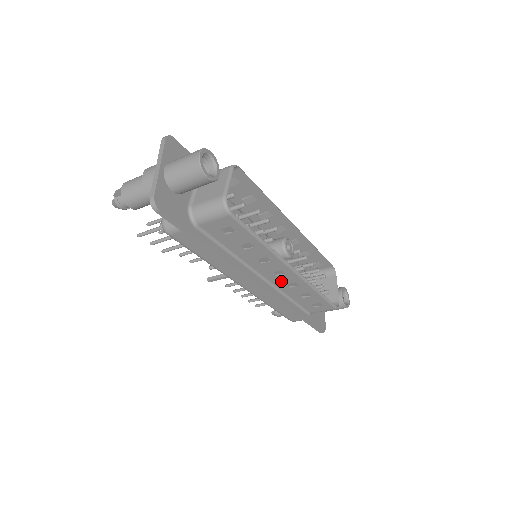
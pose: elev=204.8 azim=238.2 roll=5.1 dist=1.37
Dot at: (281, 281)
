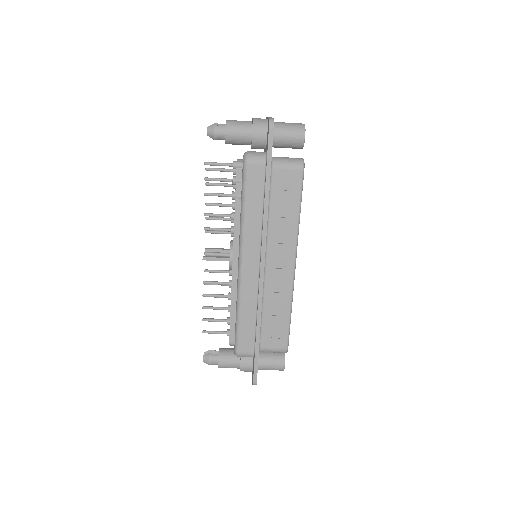
Dot at: (274, 278)
